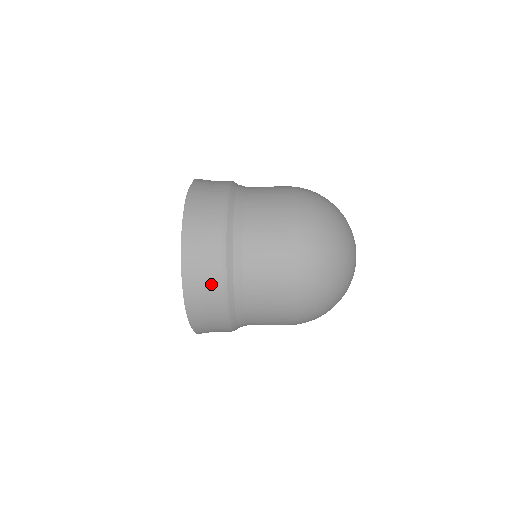
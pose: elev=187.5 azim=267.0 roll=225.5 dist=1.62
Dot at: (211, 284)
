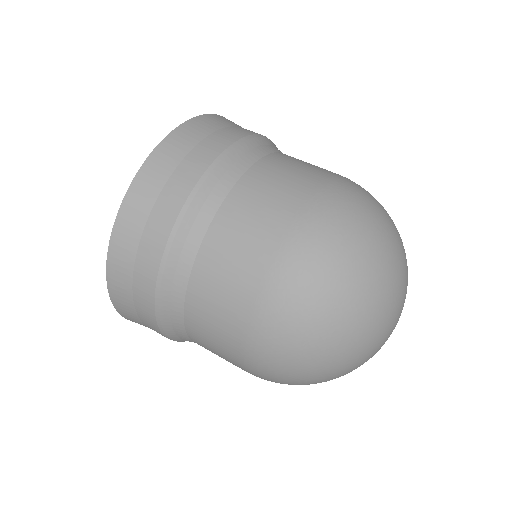
Dot at: occluded
